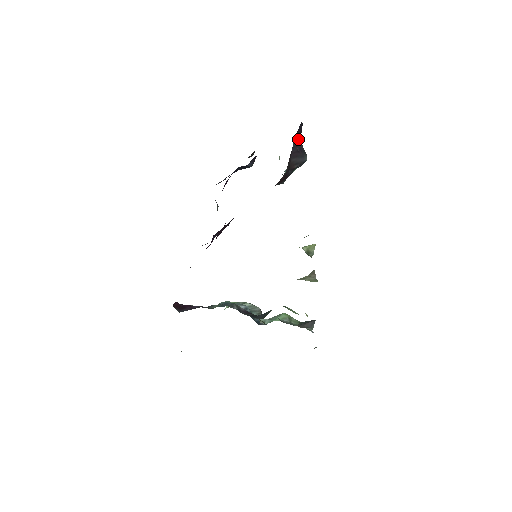
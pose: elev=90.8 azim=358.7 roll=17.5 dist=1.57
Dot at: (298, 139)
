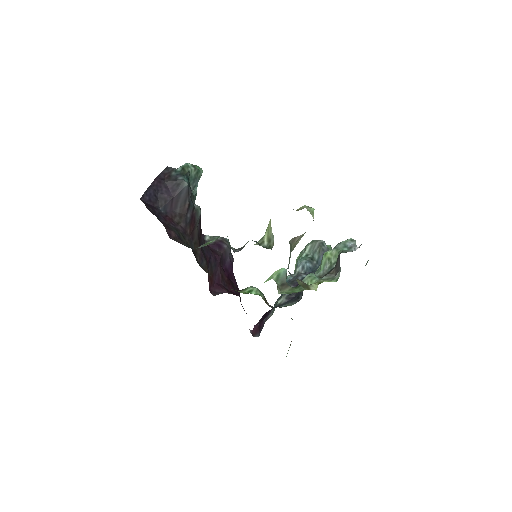
Dot at: (161, 192)
